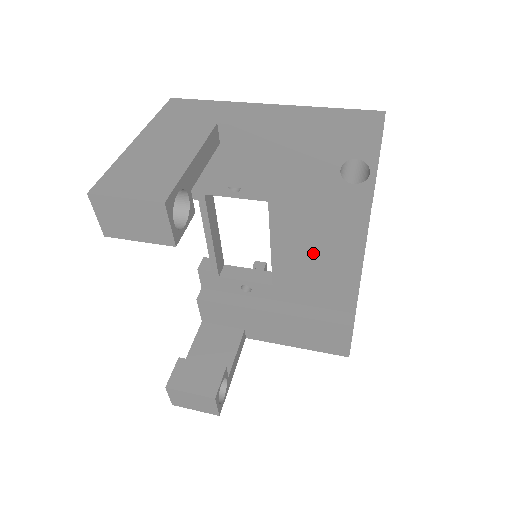
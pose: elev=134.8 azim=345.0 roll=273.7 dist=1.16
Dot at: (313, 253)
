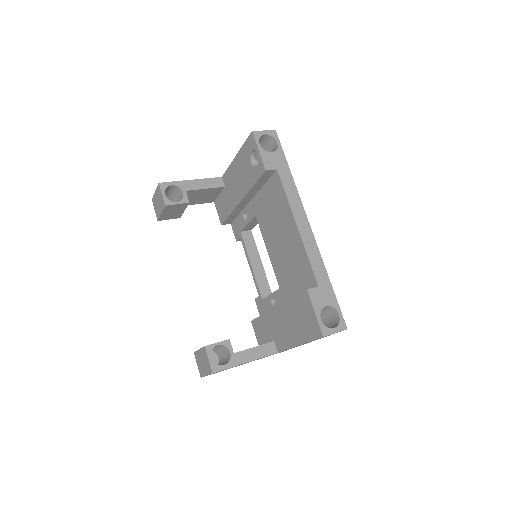
Dot at: (280, 240)
